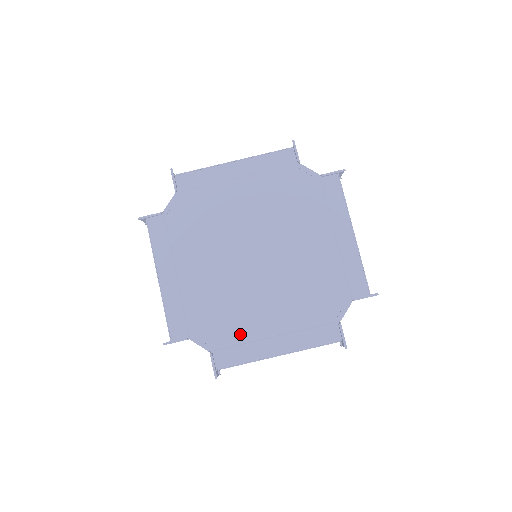
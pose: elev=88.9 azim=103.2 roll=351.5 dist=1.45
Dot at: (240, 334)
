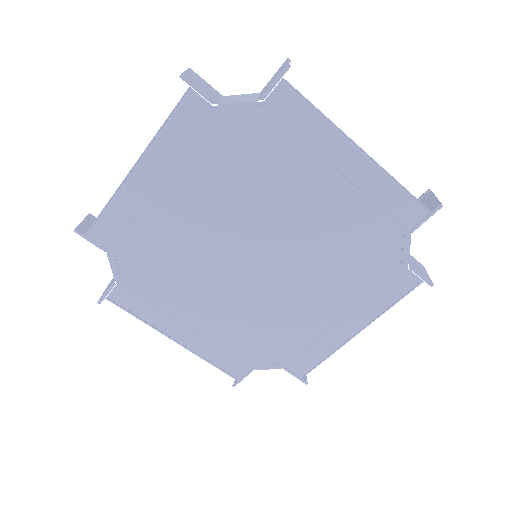
Dot at: (160, 296)
